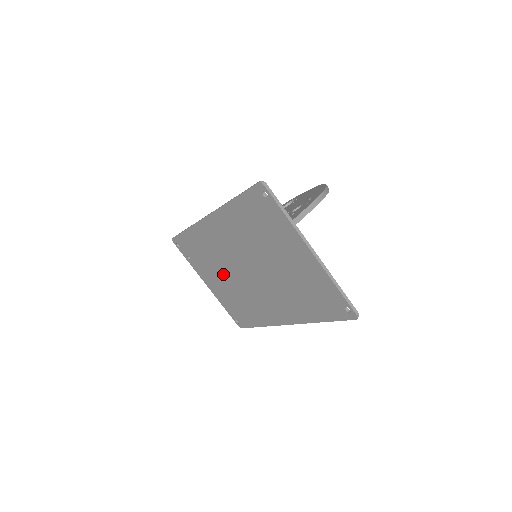
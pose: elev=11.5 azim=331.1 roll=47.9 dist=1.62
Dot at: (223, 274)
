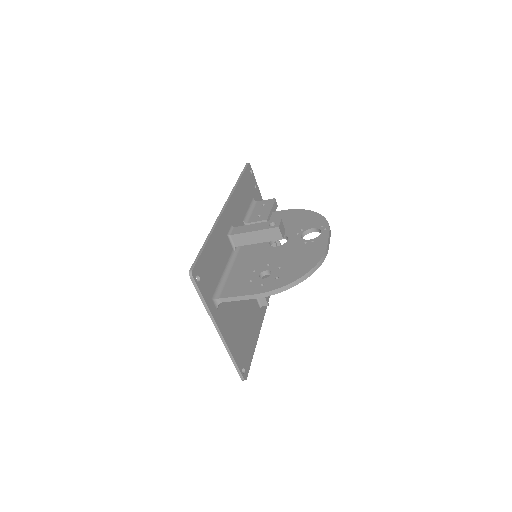
Dot at: occluded
